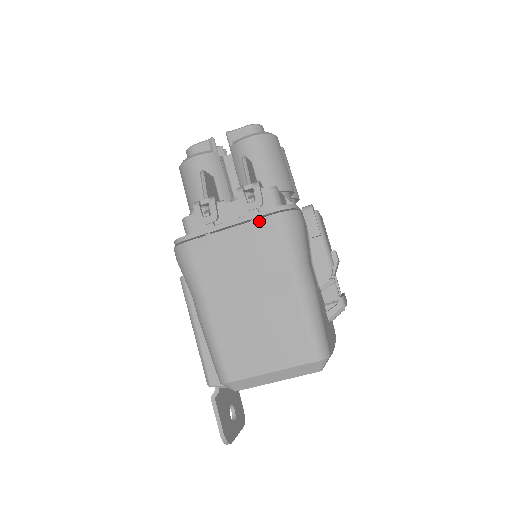
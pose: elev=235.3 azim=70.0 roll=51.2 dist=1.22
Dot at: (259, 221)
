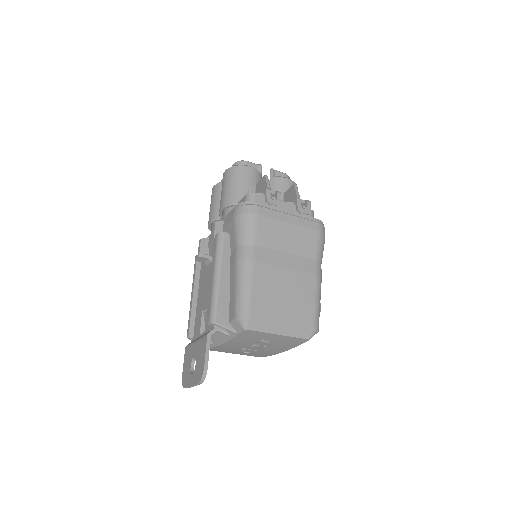
Dot at: (309, 221)
